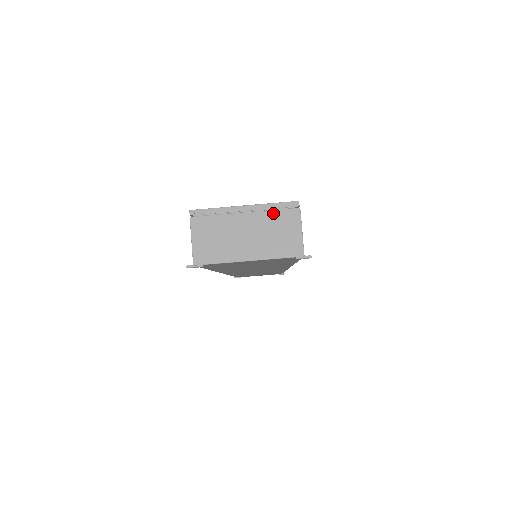
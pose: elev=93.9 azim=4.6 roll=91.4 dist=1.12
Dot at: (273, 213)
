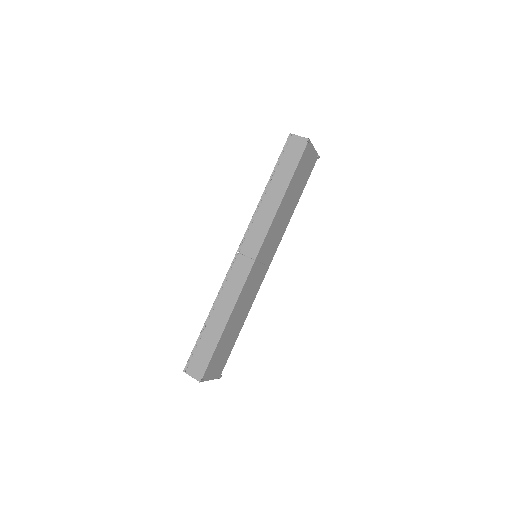
Dot at: occluded
